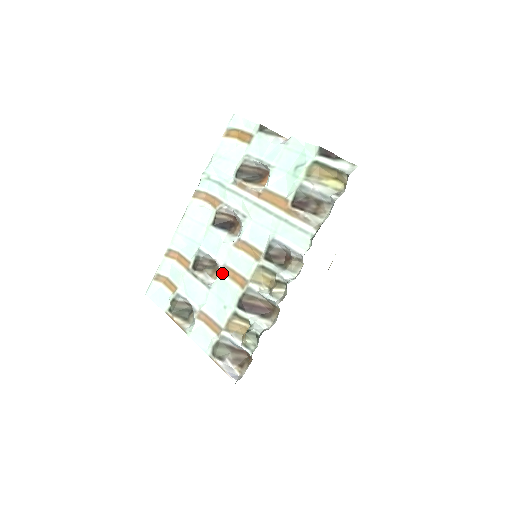
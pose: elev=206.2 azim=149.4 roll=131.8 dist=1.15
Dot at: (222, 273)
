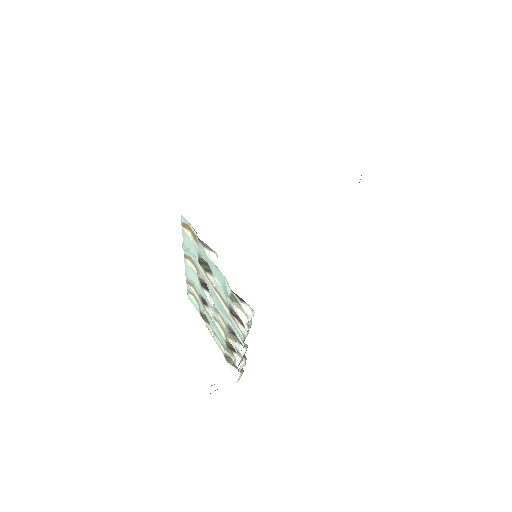
Dot at: (214, 319)
